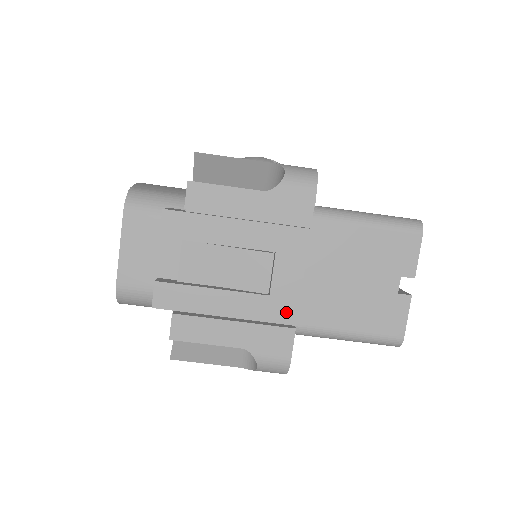
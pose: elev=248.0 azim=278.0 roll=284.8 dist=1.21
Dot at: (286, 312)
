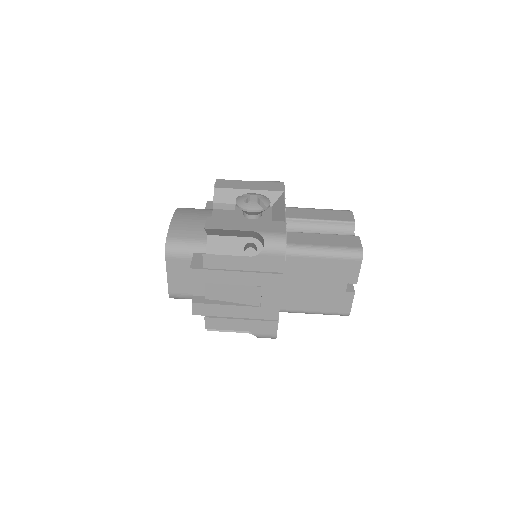
Dot at: (272, 314)
